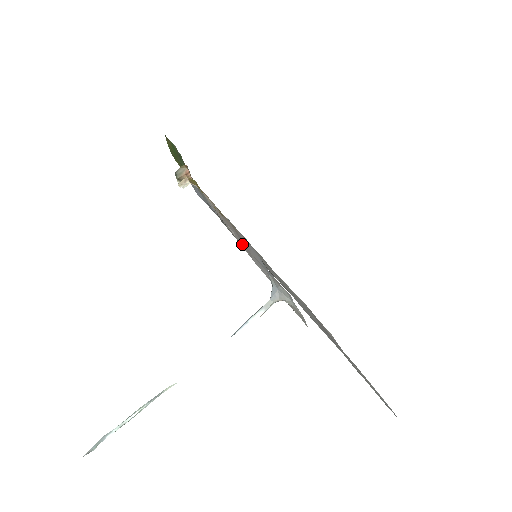
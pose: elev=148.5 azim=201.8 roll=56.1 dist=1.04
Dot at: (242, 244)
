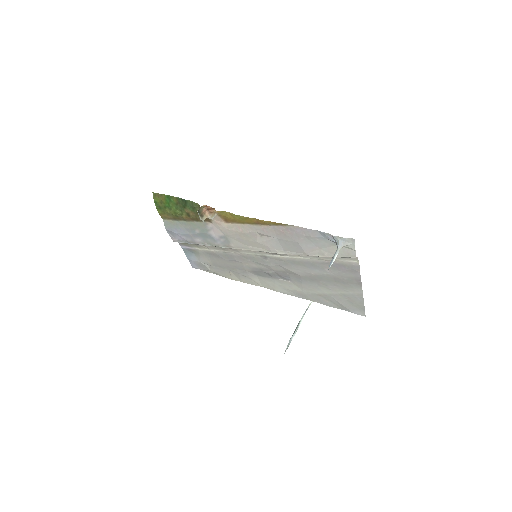
Dot at: (273, 241)
